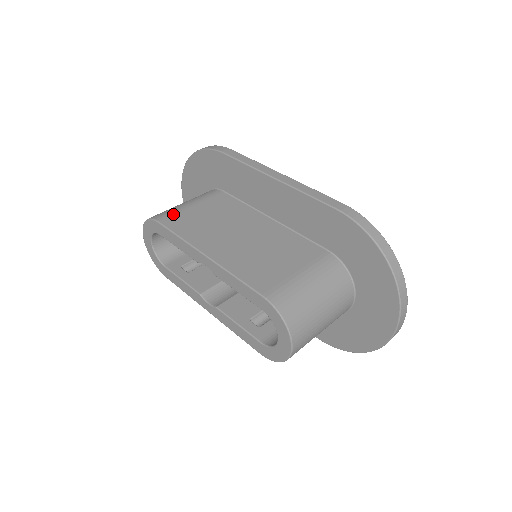
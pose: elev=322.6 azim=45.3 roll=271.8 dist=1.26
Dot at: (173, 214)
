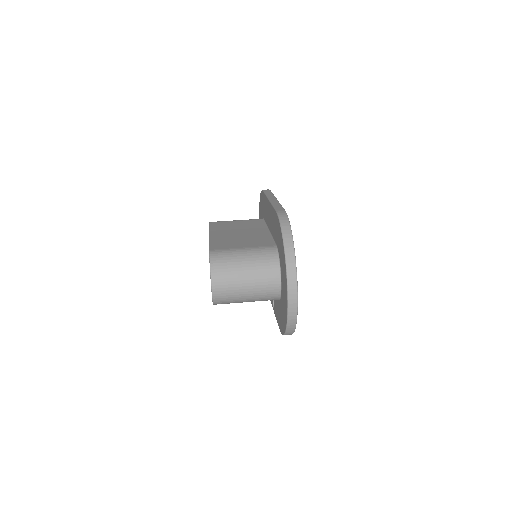
Dot at: (221, 221)
